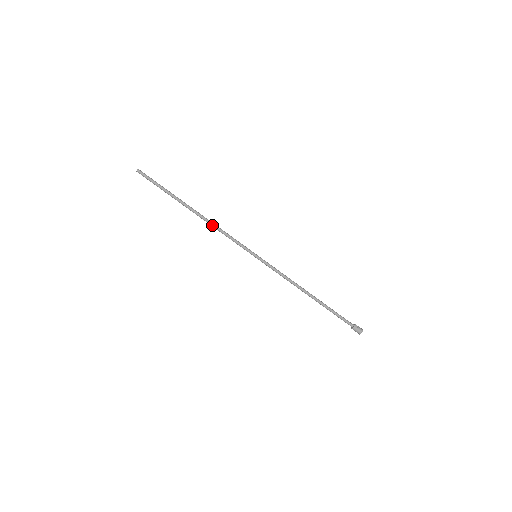
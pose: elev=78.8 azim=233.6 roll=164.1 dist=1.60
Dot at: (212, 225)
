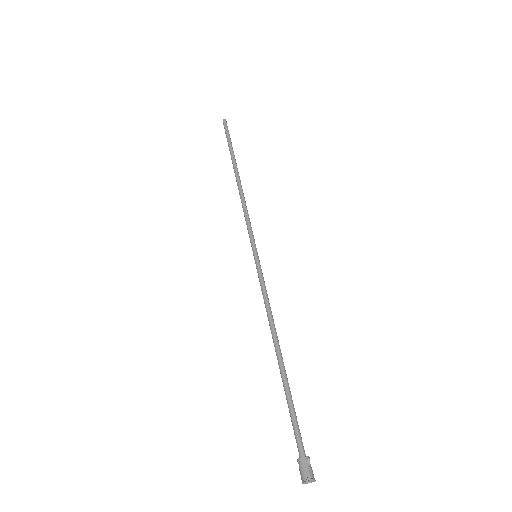
Dot at: (241, 196)
